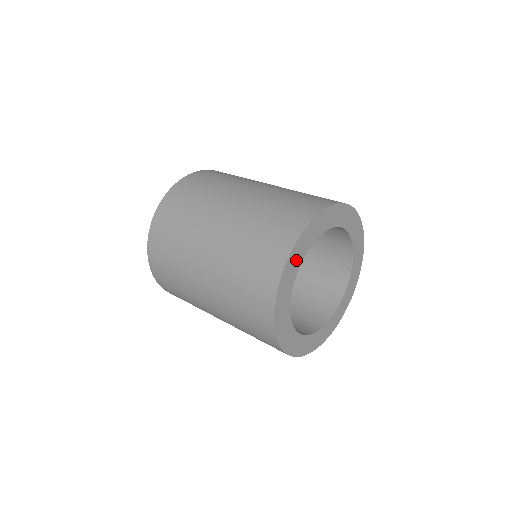
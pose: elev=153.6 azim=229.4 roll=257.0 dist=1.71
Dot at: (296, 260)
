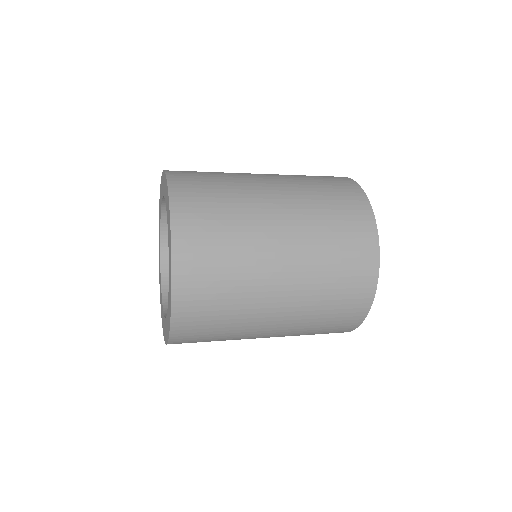
Dot at: occluded
